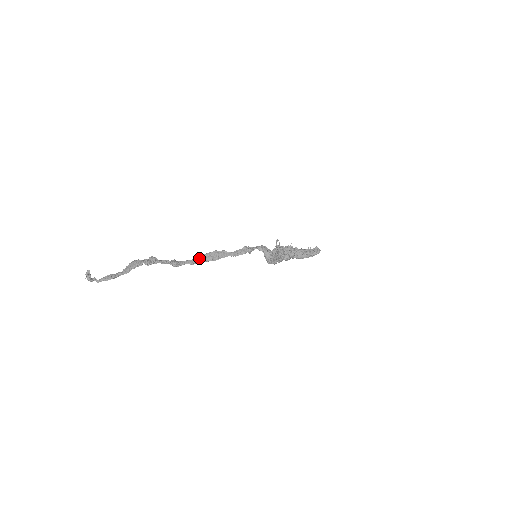
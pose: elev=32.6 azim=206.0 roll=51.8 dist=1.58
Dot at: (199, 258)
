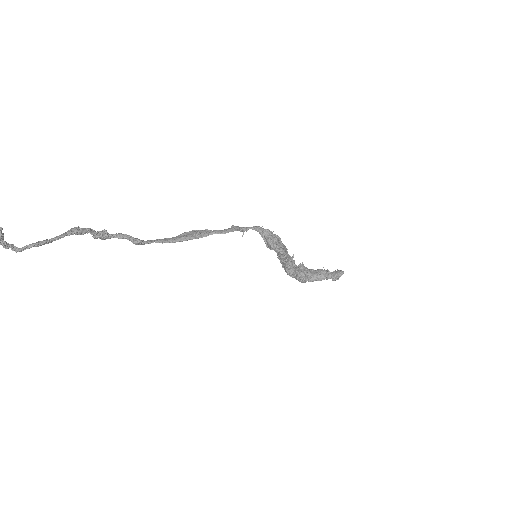
Dot at: (172, 237)
